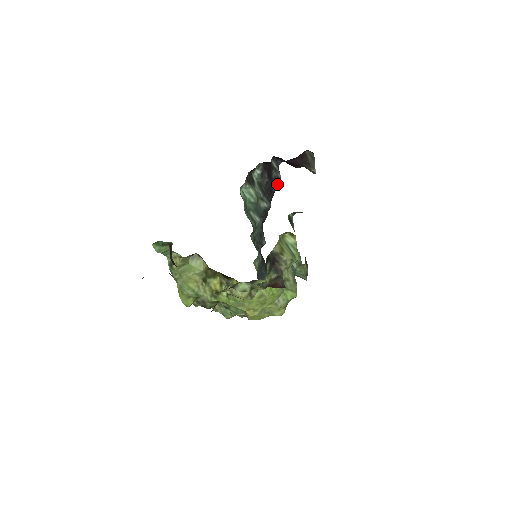
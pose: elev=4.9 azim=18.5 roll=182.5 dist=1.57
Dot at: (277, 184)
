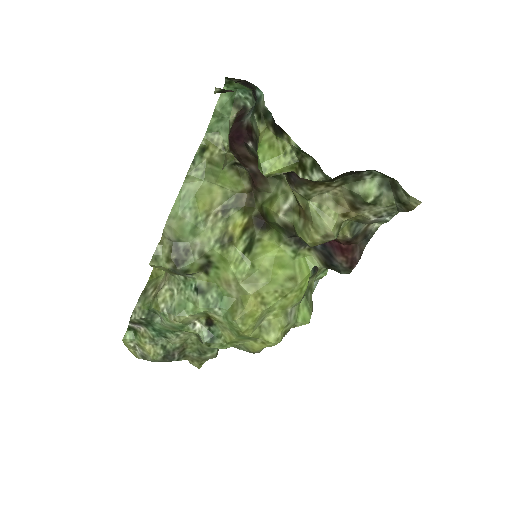
Dot at: occluded
